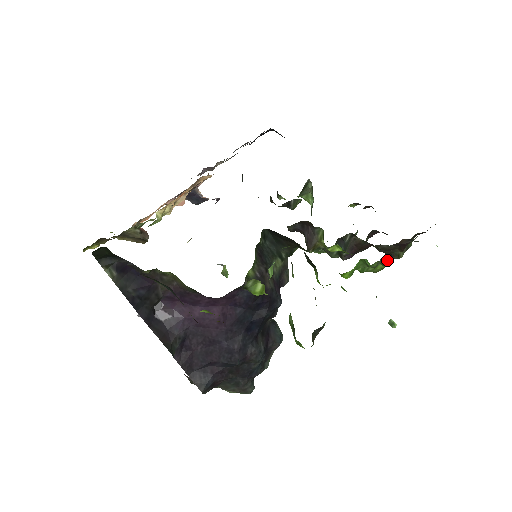
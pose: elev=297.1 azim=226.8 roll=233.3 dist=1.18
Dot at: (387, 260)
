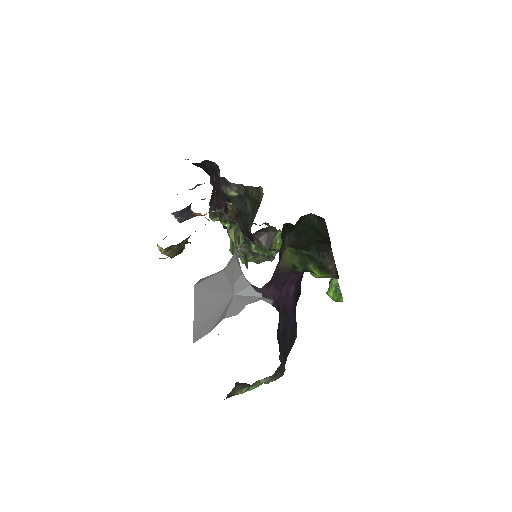
Dot at: occluded
